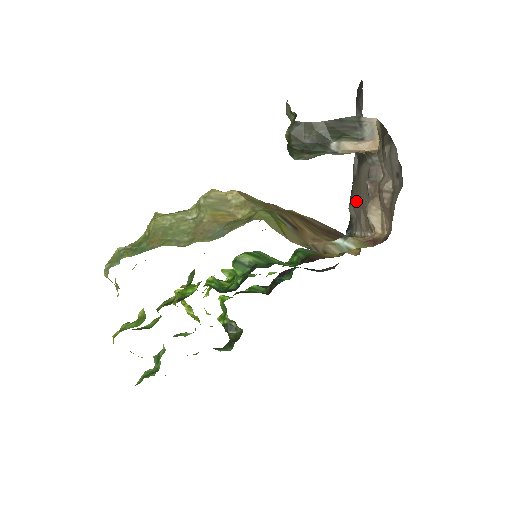
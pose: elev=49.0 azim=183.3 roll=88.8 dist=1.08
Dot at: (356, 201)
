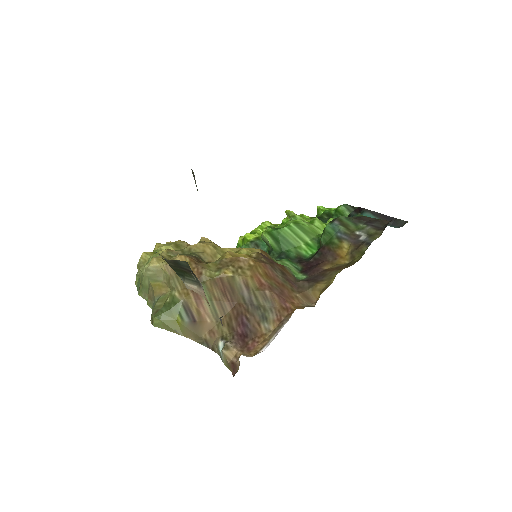
Dot at: occluded
